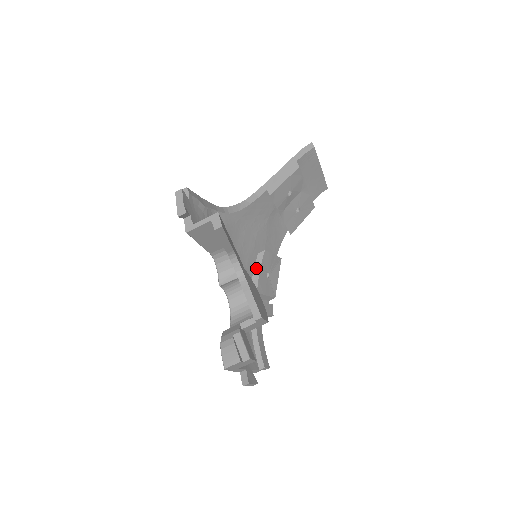
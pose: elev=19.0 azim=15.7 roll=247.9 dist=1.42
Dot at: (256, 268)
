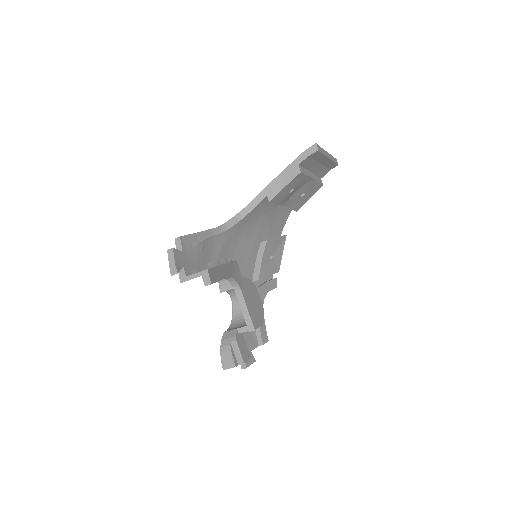
Dot at: (259, 256)
